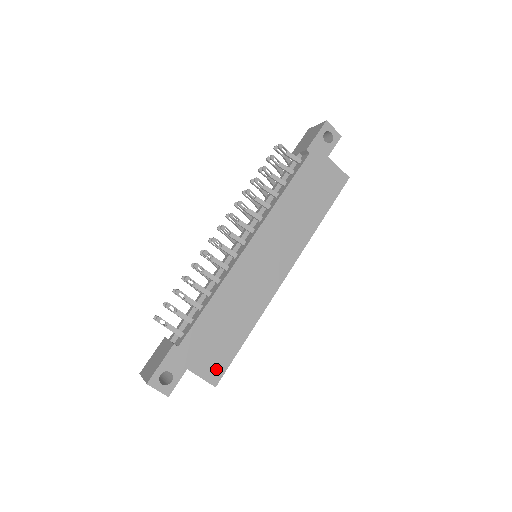
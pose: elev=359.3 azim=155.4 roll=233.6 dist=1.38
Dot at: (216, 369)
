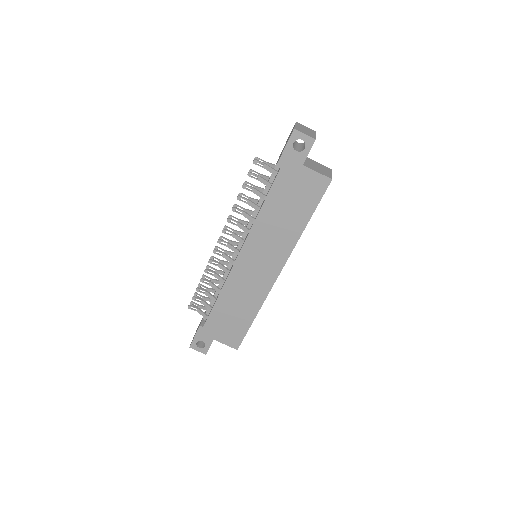
Dot at: (235, 339)
